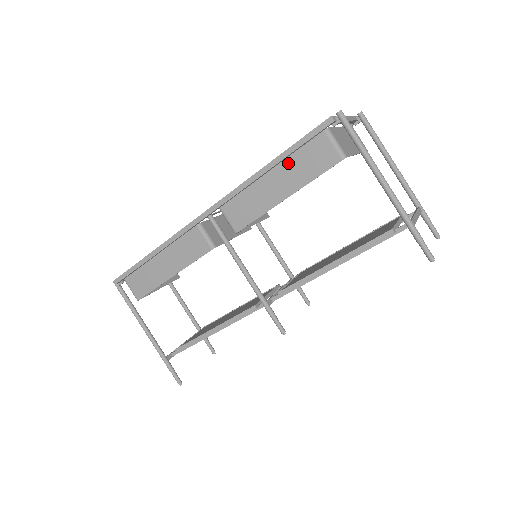
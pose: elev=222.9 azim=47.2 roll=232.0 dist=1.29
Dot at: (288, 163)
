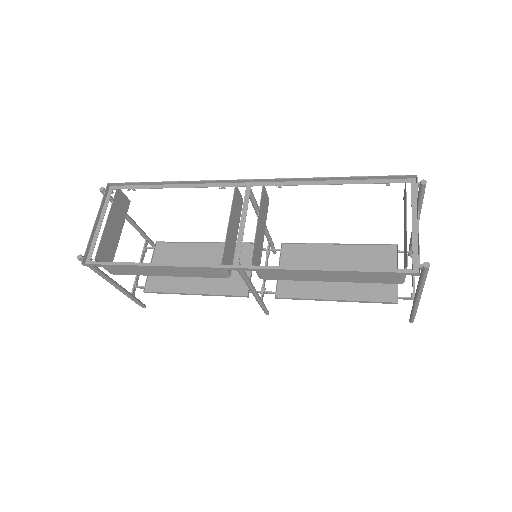
Dot at: occluded
